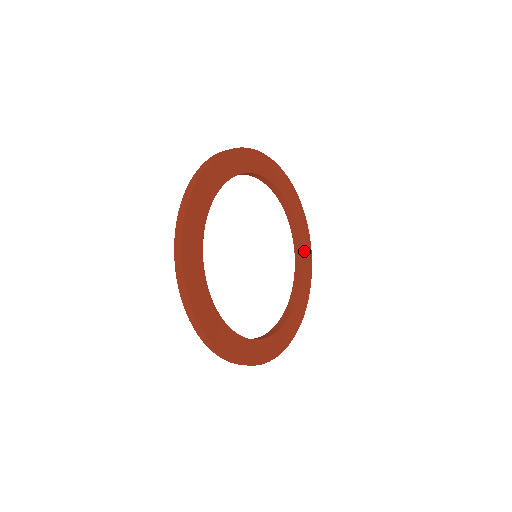
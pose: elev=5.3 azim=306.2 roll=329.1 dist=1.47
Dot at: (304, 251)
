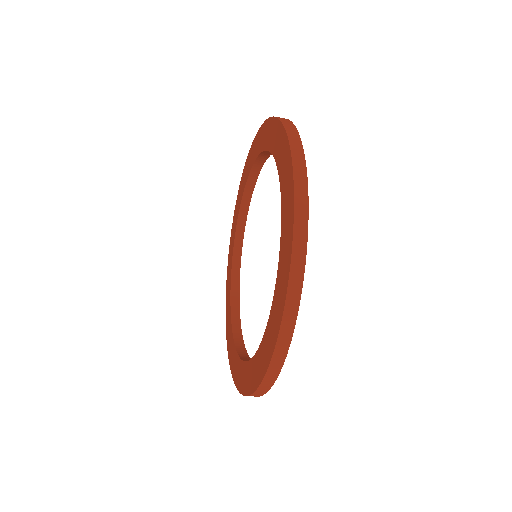
Dot at: occluded
